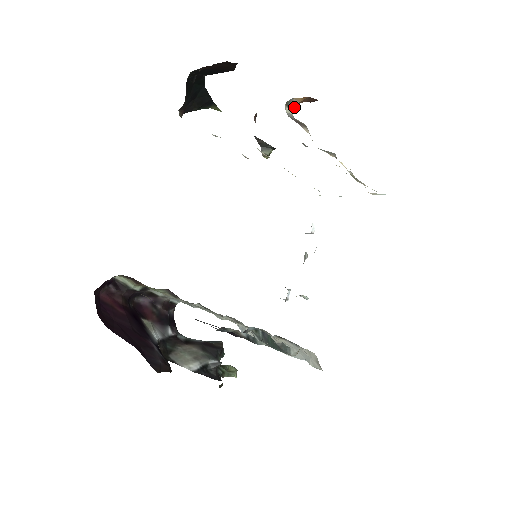
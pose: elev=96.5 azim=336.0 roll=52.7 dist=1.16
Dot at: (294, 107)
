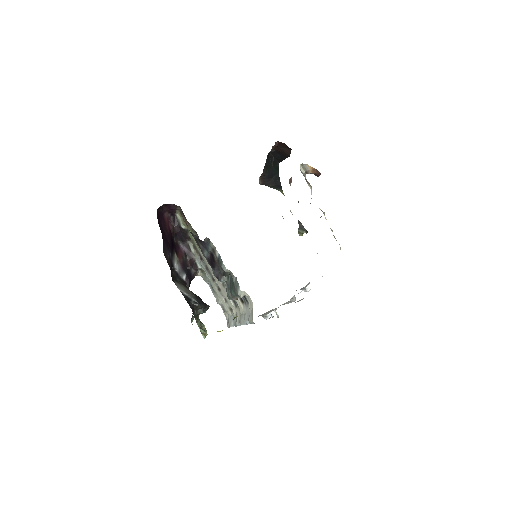
Dot at: (306, 170)
